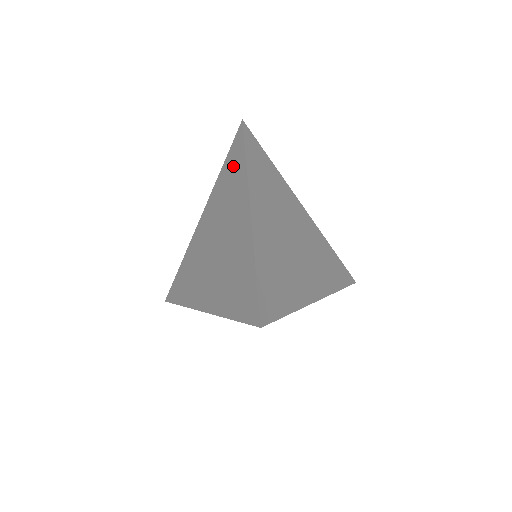
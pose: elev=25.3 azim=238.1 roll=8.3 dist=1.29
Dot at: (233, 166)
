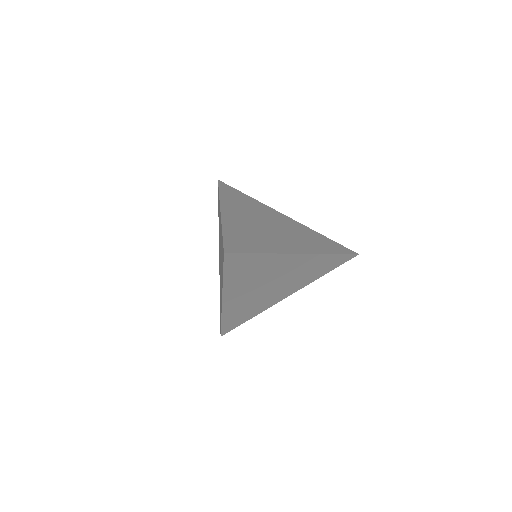
Dot at: (222, 257)
